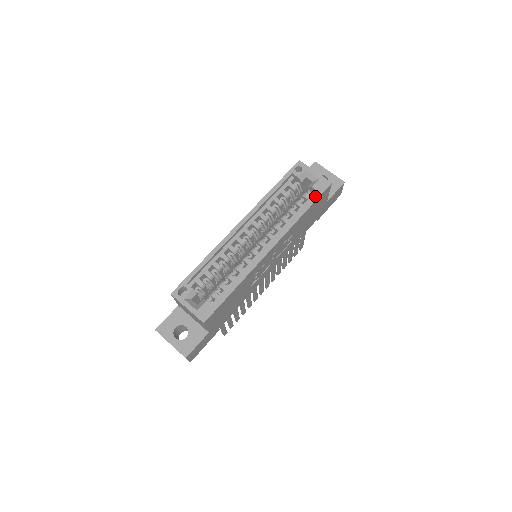
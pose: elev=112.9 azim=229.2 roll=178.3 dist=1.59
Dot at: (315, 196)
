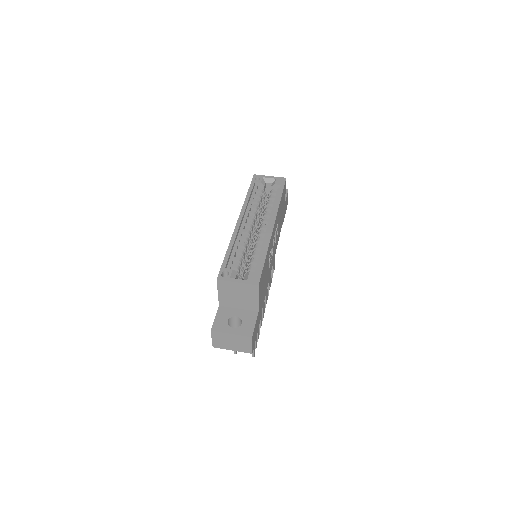
Dot at: (281, 188)
